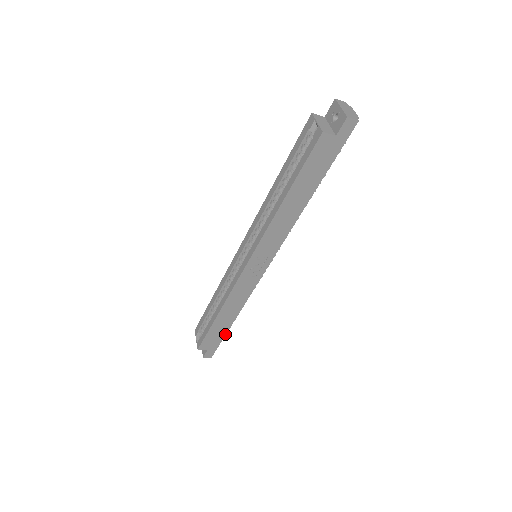
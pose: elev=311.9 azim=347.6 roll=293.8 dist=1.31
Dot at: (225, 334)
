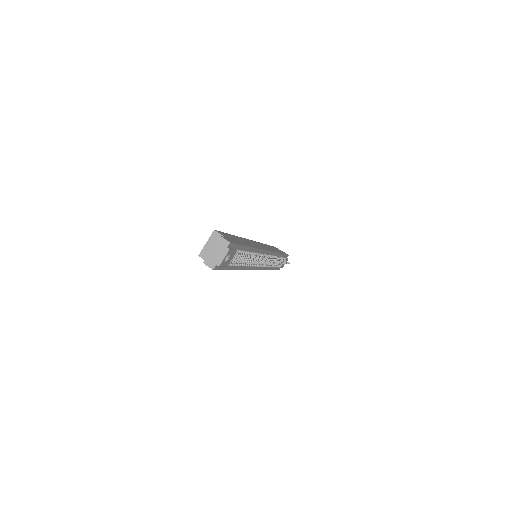
Dot at: (273, 269)
